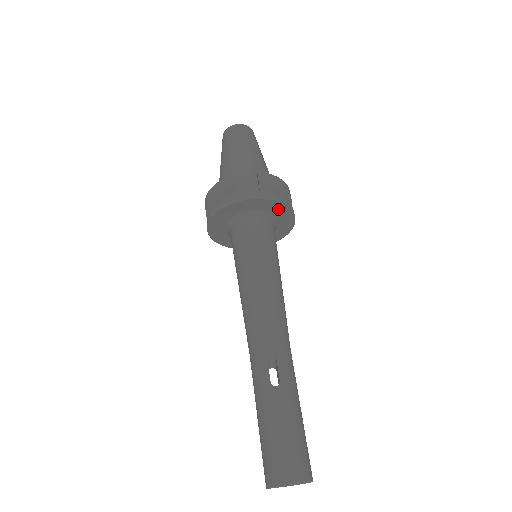
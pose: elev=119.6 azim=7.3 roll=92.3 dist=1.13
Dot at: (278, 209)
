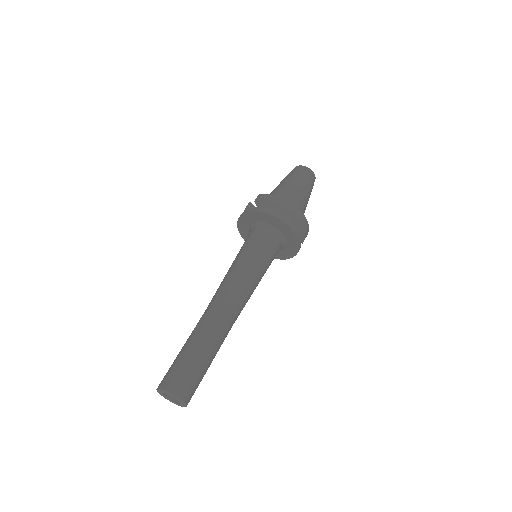
Dot at: (265, 217)
